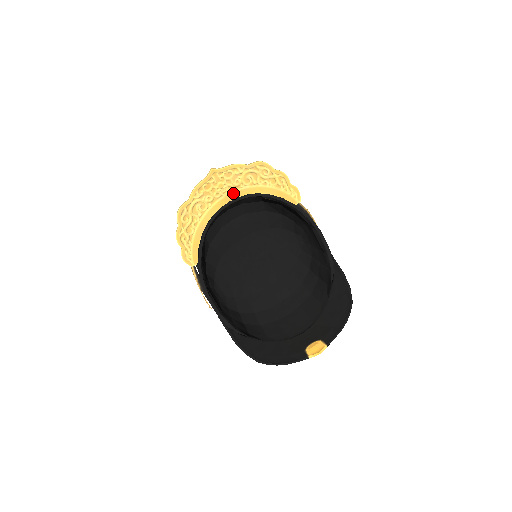
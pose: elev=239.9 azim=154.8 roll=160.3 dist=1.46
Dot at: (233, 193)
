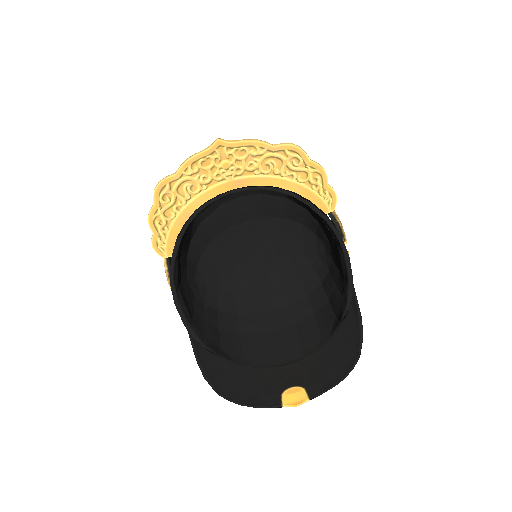
Dot at: (242, 179)
